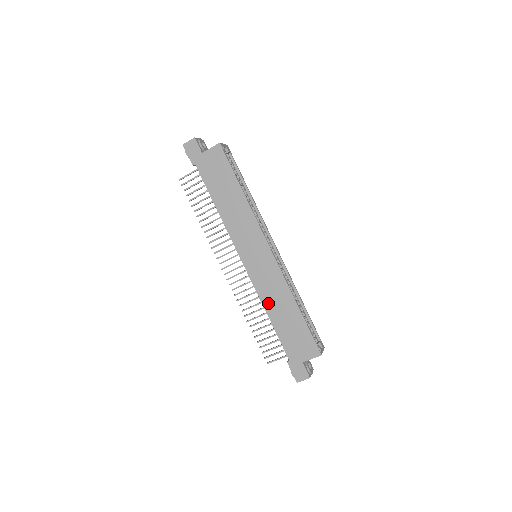
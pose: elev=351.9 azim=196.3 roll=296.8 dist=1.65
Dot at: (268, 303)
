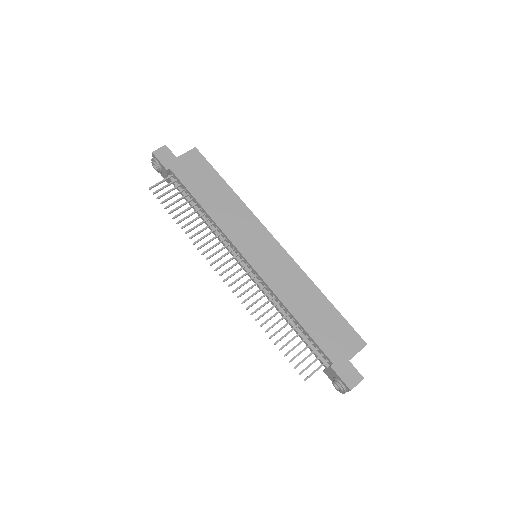
Dot at: (288, 299)
